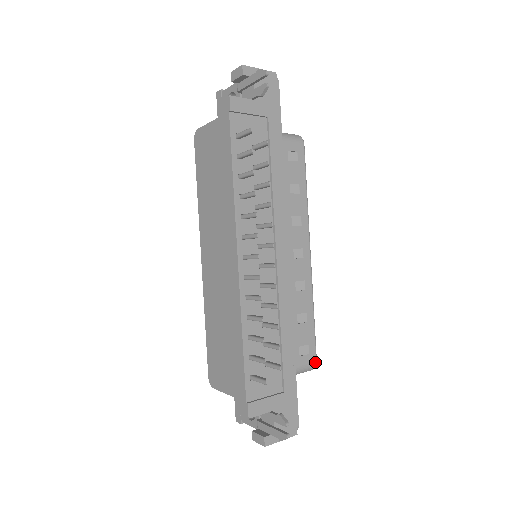
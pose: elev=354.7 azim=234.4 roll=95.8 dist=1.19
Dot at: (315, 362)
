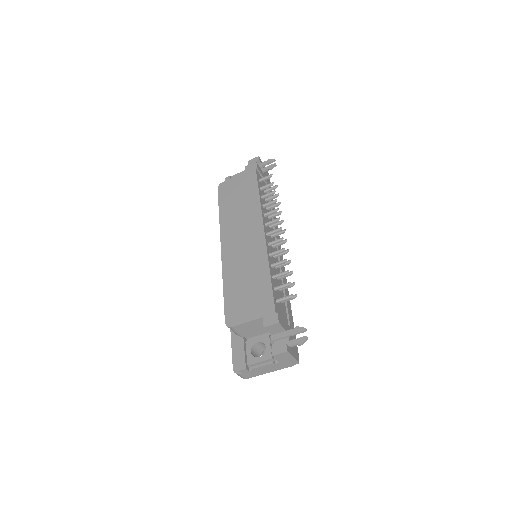
Dot at: occluded
